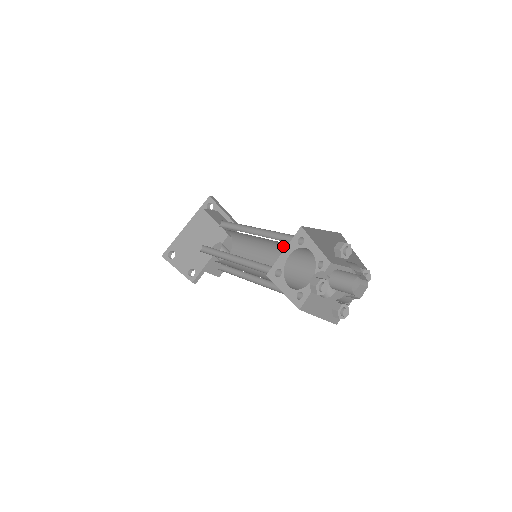
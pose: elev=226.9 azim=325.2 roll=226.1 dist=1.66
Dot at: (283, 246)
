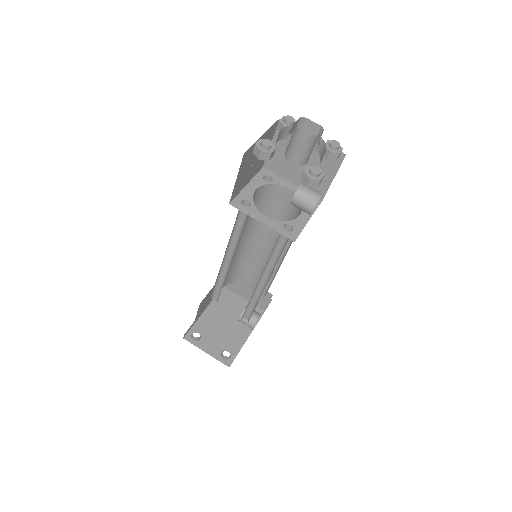
Dot at: occluded
